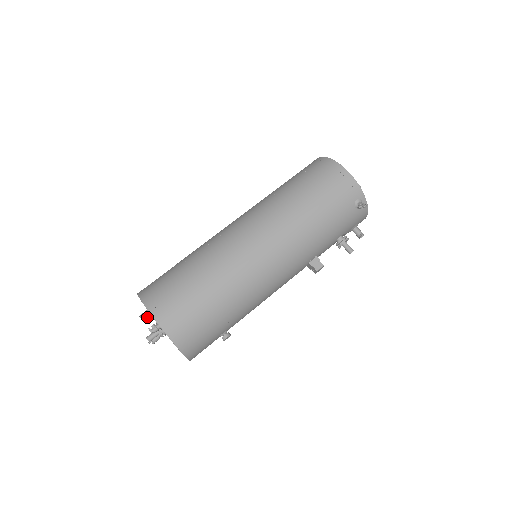
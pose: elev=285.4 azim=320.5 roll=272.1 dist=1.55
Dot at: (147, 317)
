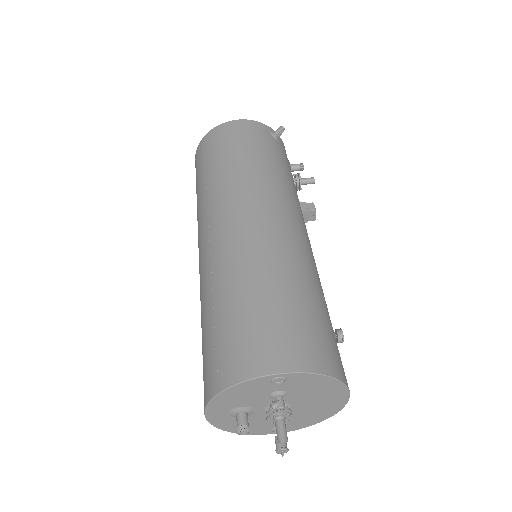
Dot at: (247, 422)
